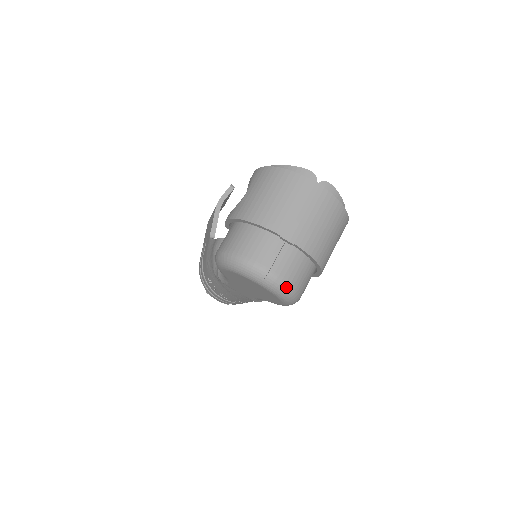
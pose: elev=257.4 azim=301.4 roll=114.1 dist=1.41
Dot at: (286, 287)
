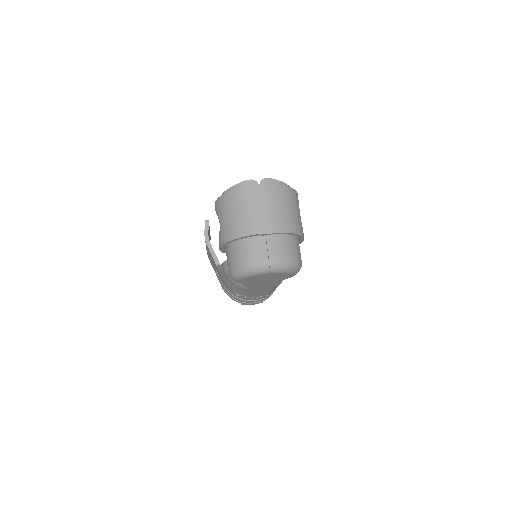
Dot at: (287, 263)
